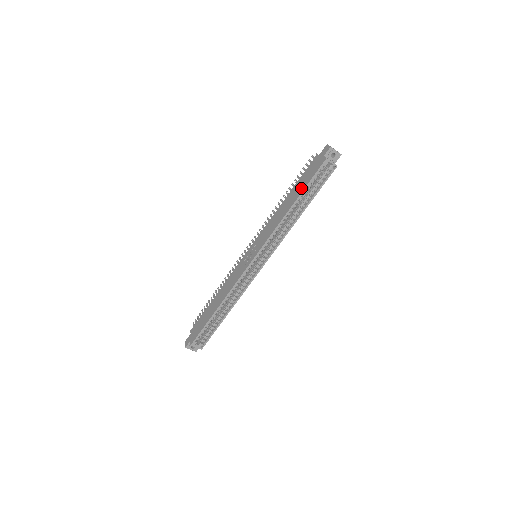
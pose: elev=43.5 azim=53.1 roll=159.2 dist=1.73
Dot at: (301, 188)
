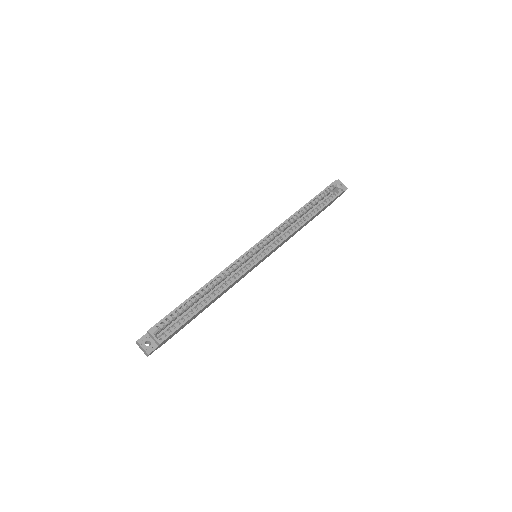
Dot at: occluded
